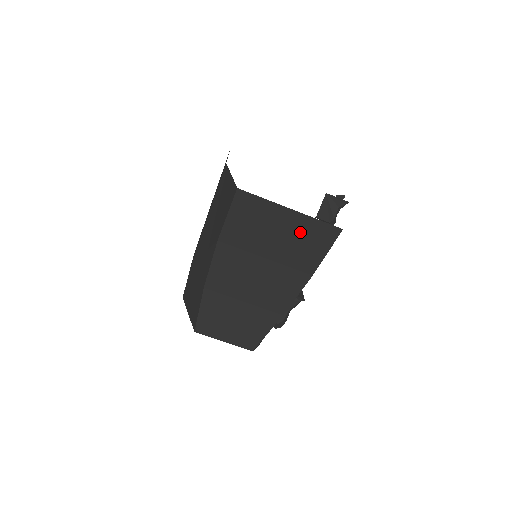
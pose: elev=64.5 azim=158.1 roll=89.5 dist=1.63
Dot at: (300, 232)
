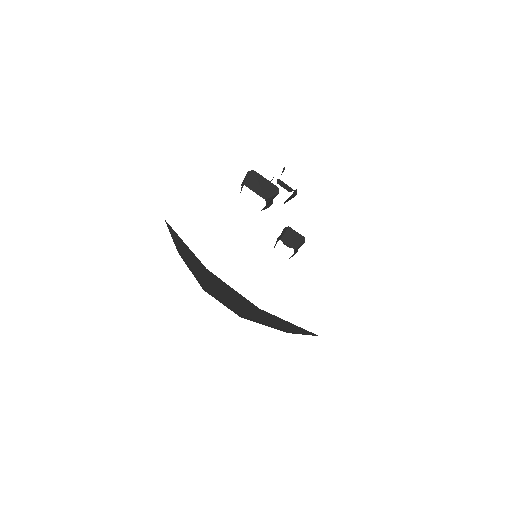
Dot at: occluded
